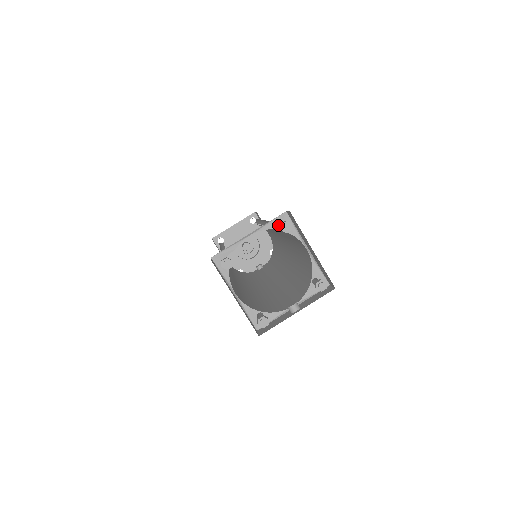
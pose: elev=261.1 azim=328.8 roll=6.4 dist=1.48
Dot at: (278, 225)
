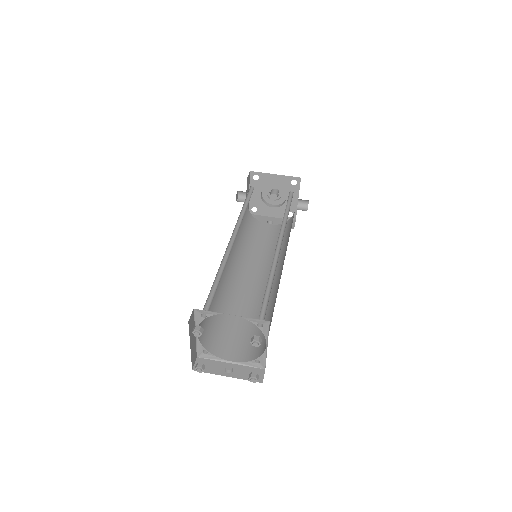
Dot at: (258, 323)
